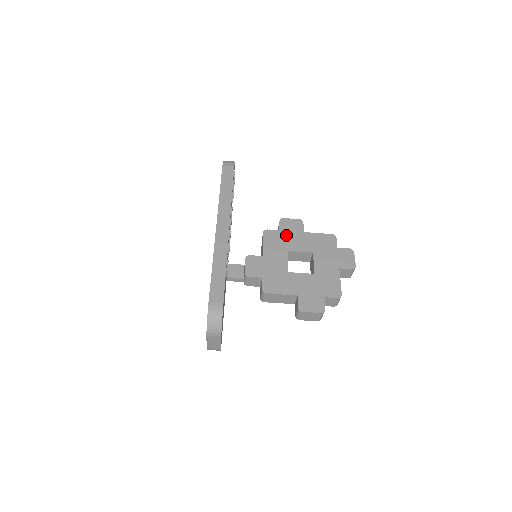
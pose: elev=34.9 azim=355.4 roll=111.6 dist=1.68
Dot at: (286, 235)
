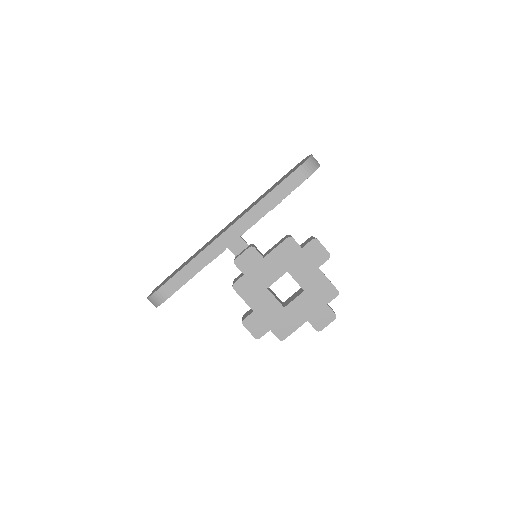
Dot at: (302, 257)
